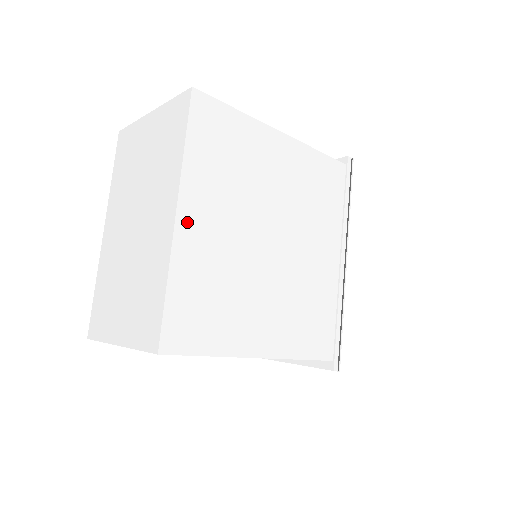
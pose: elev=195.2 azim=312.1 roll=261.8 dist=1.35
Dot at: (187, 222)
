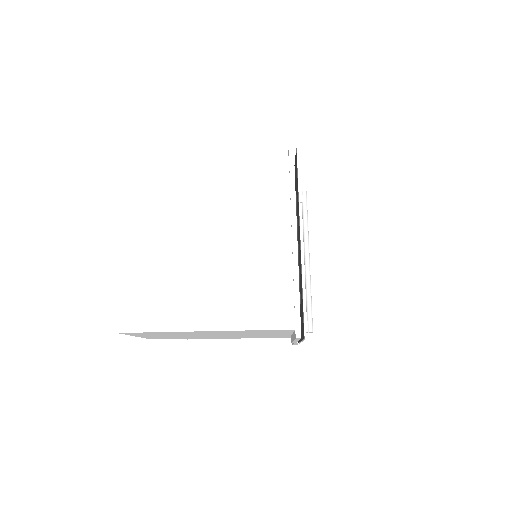
Dot at: (130, 246)
